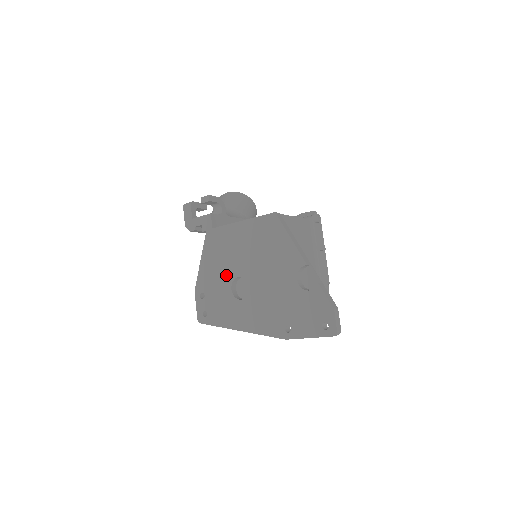
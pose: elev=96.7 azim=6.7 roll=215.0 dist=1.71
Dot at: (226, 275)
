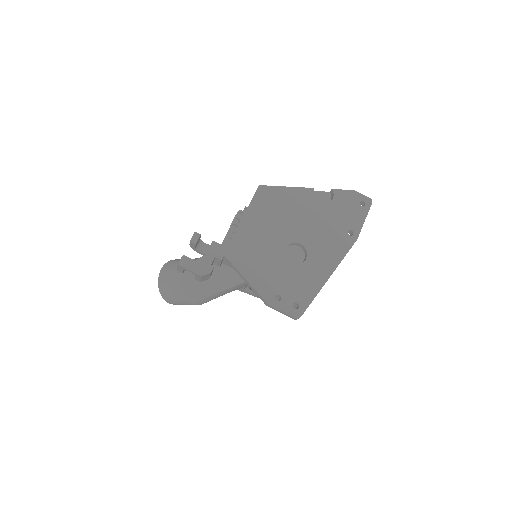
Dot at: (277, 260)
